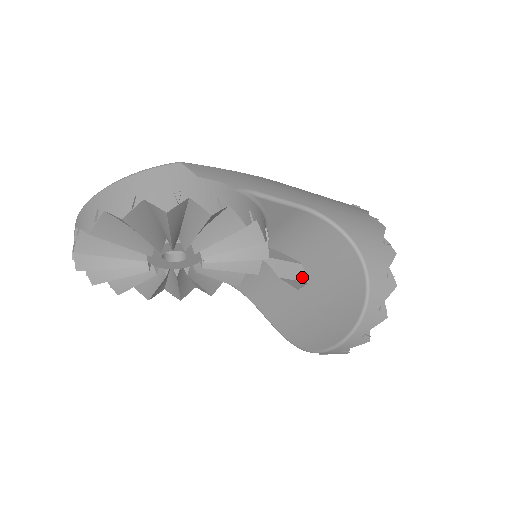
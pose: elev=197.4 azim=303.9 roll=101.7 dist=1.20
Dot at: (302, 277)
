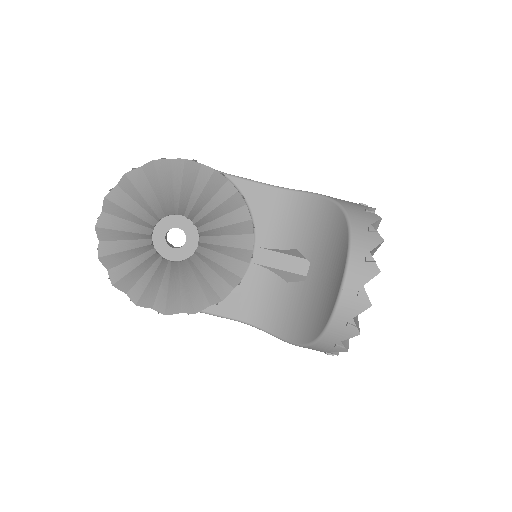
Dot at: occluded
